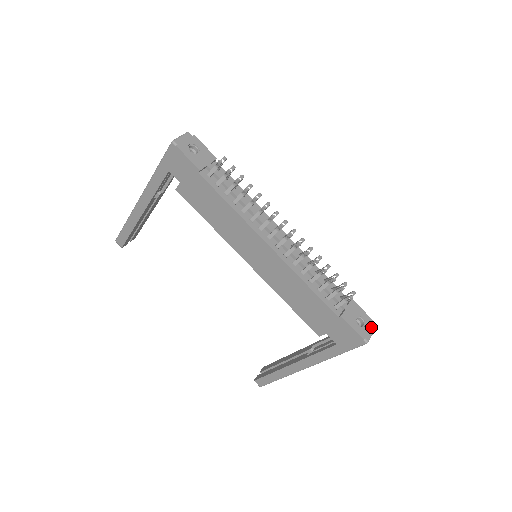
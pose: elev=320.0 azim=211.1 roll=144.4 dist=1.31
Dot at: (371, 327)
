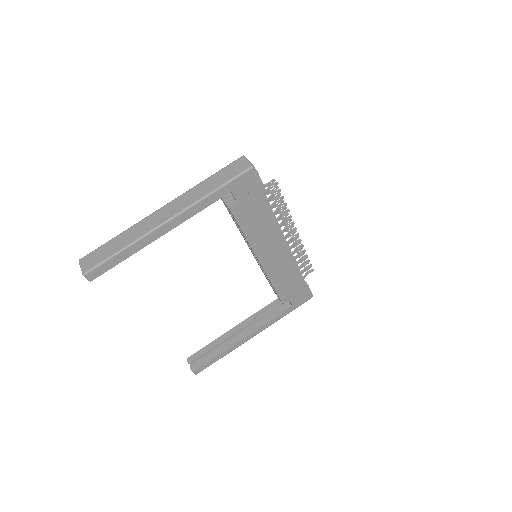
Dot at: occluded
